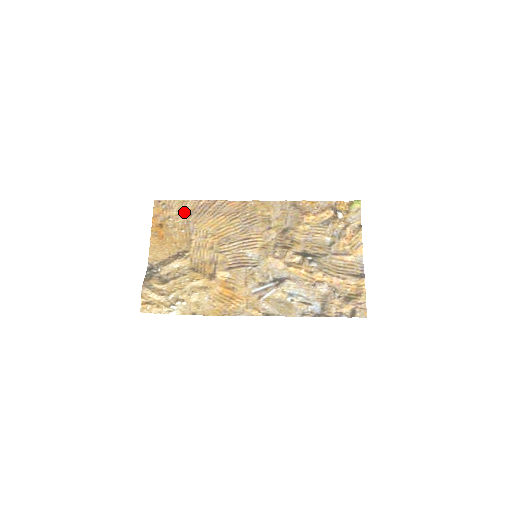
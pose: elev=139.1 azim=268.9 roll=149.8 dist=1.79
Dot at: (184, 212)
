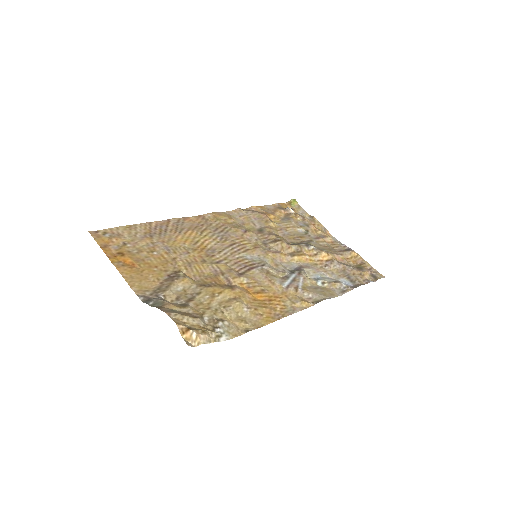
Dot at: (140, 236)
